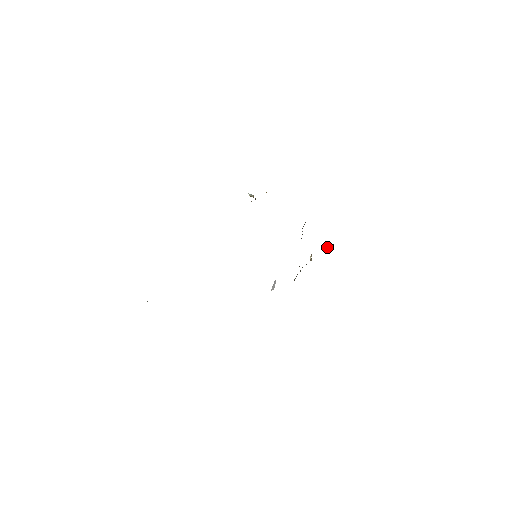
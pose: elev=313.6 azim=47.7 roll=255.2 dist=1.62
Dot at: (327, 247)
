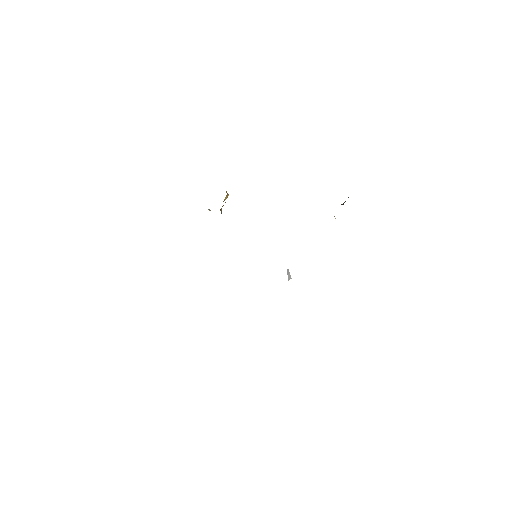
Dot at: (345, 201)
